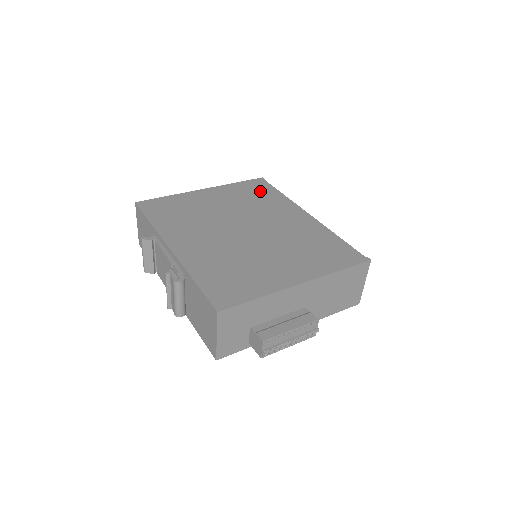
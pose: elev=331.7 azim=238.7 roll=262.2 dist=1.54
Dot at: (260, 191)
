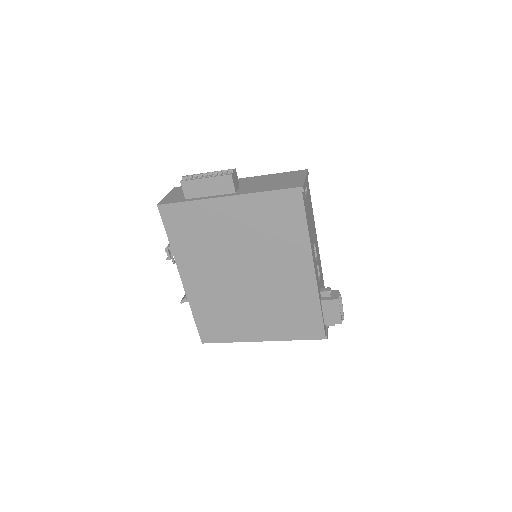
Dot at: occluded
